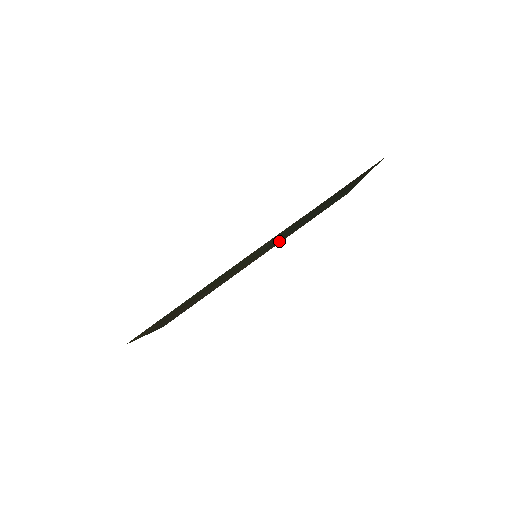
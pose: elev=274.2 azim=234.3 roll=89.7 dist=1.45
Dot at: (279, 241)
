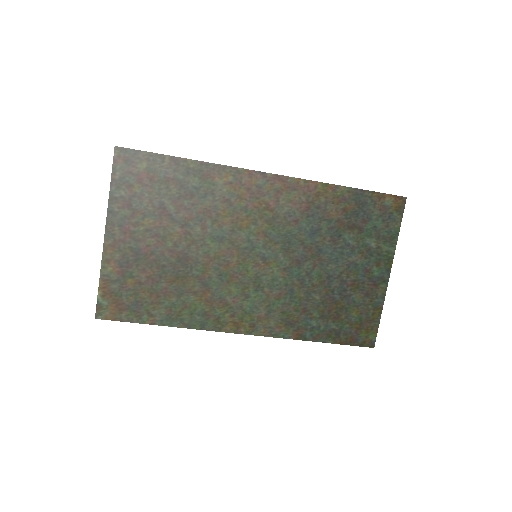
Dot at: (299, 213)
